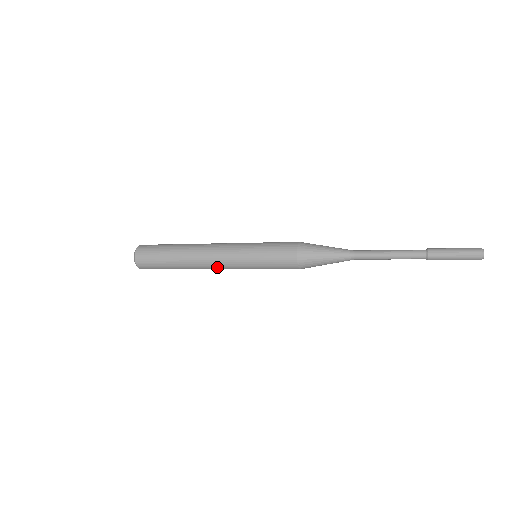
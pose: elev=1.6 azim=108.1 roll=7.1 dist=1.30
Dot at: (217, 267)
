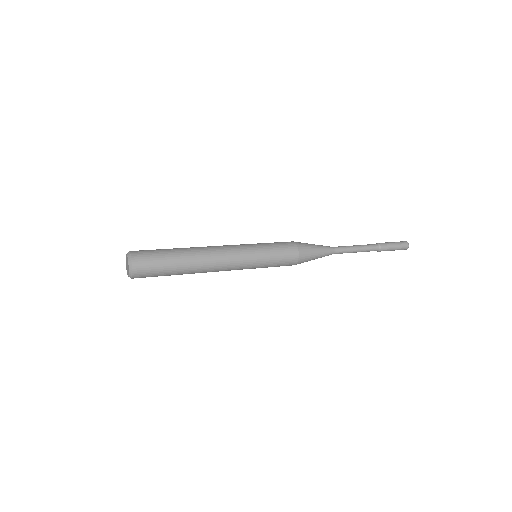
Dot at: occluded
